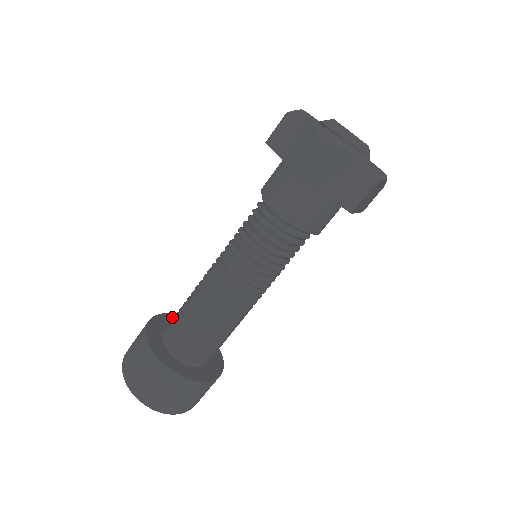
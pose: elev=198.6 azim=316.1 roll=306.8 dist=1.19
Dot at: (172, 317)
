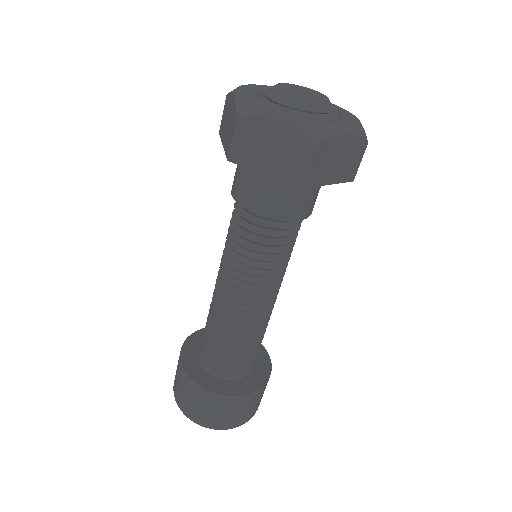
Dot at: occluded
